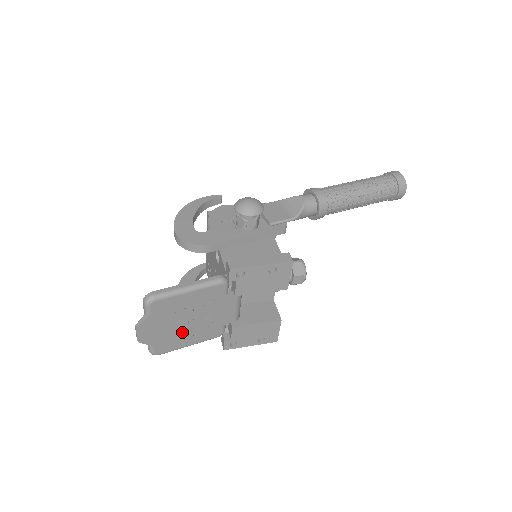
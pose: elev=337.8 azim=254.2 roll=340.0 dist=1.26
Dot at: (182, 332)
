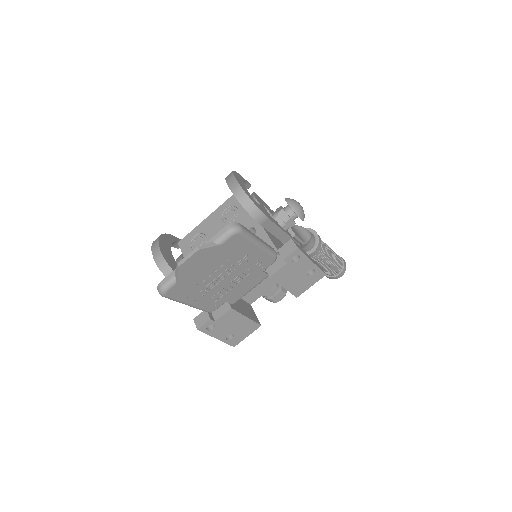
Dot at: (205, 284)
